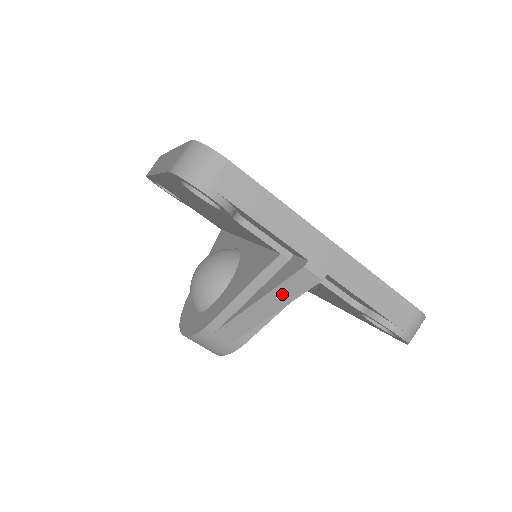
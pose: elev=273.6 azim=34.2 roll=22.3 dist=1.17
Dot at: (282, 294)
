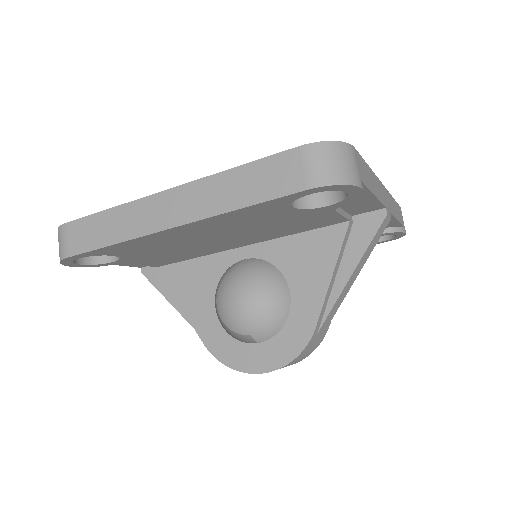
Dot at: (368, 252)
